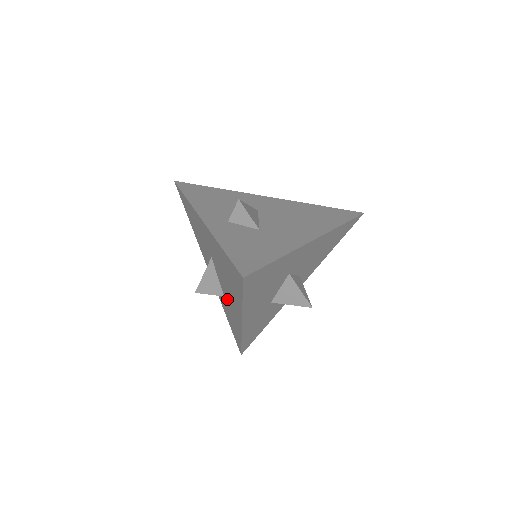
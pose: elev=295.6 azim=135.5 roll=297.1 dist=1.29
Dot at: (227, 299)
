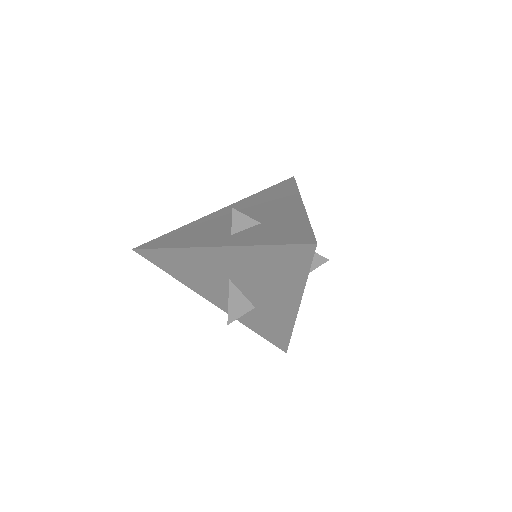
Dot at: occluded
